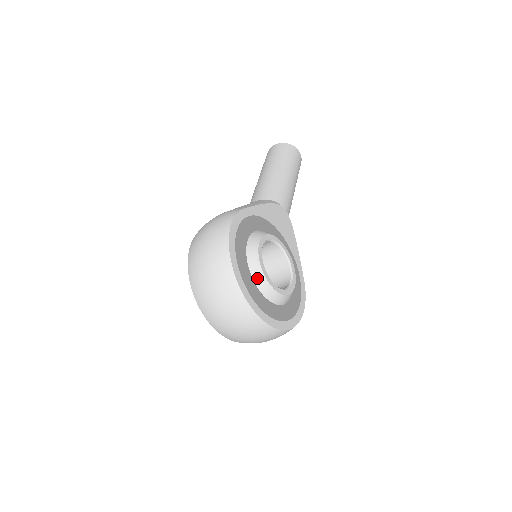
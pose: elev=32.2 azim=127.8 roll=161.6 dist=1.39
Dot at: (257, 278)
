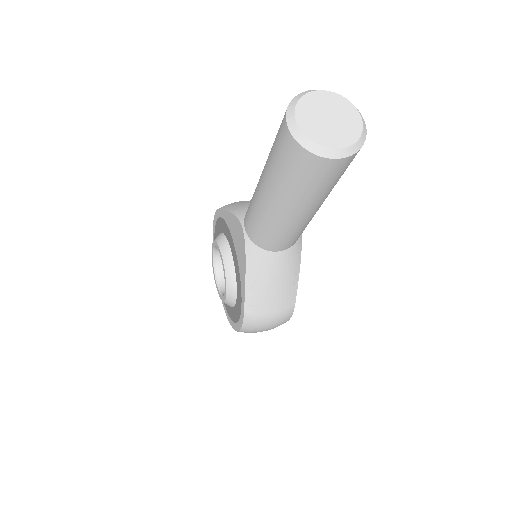
Dot at: occluded
